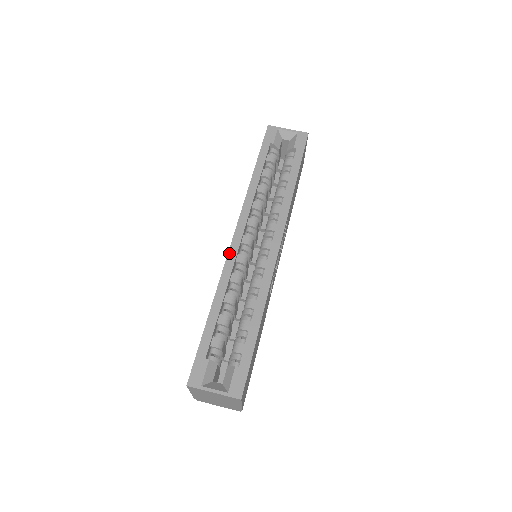
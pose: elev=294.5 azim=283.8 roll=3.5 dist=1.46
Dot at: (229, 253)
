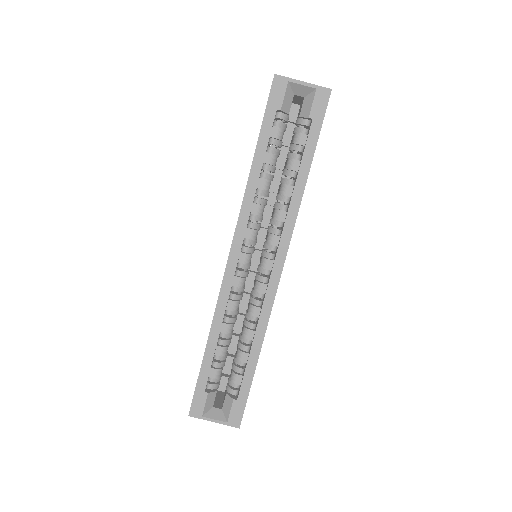
Dot at: (224, 279)
